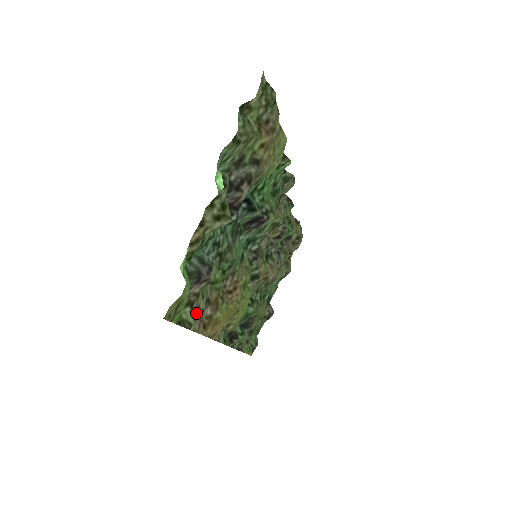
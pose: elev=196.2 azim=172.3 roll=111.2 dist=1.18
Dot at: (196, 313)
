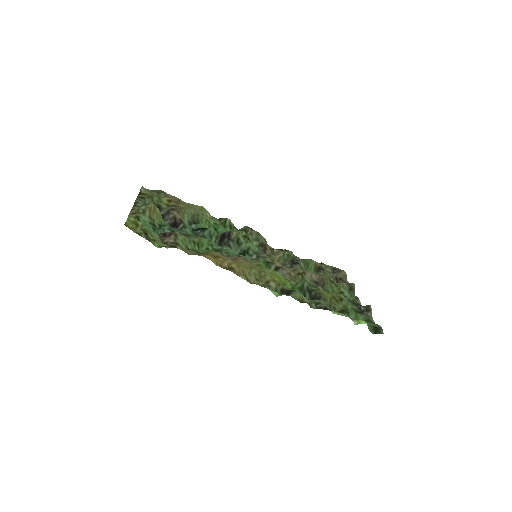
Dot at: occluded
